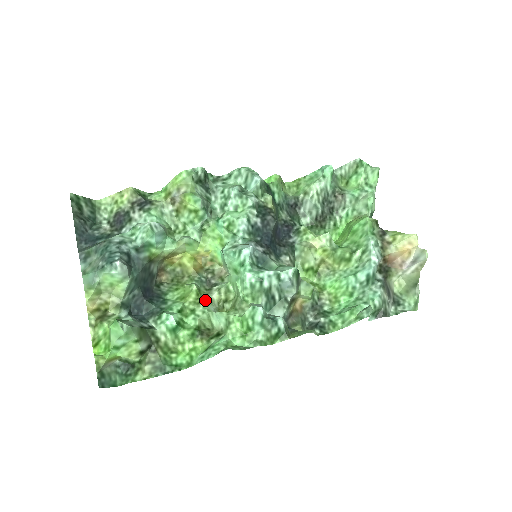
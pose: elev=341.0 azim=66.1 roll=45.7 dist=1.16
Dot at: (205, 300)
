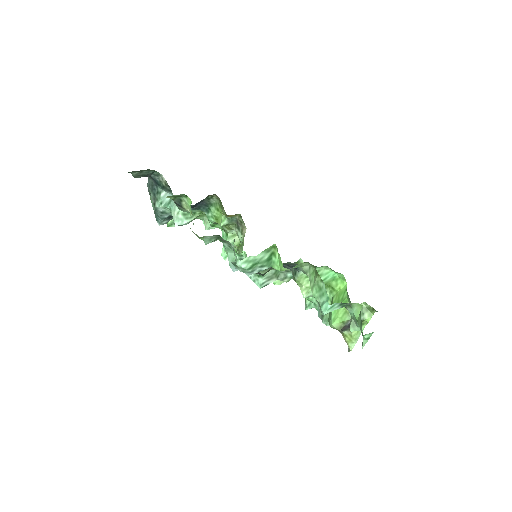
Dot at: (230, 228)
